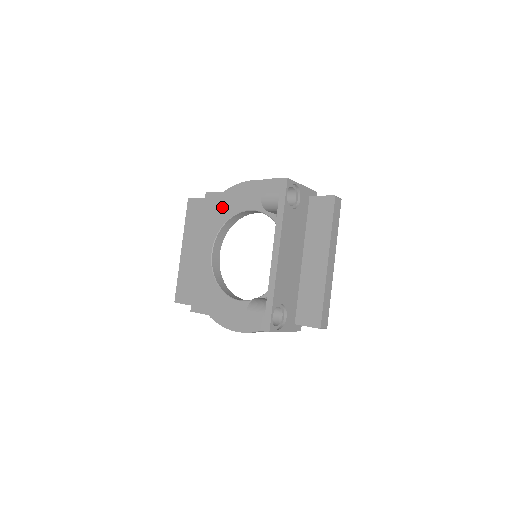
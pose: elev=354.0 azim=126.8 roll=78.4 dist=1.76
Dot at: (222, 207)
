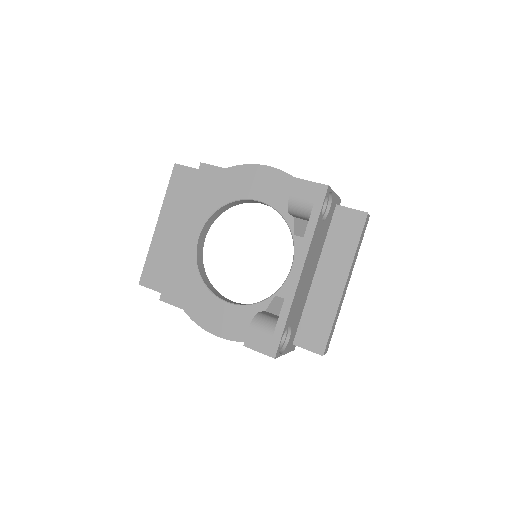
Dot at: (220, 187)
